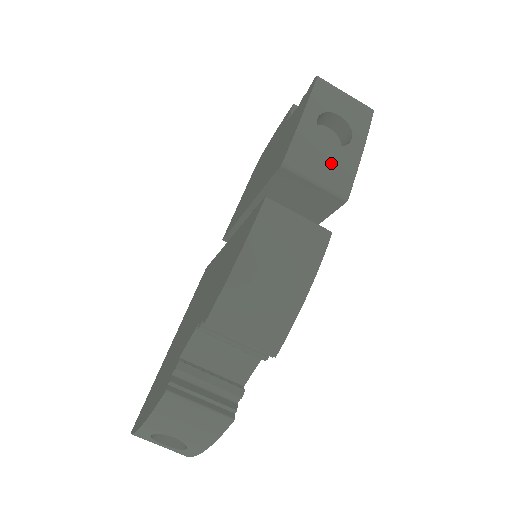
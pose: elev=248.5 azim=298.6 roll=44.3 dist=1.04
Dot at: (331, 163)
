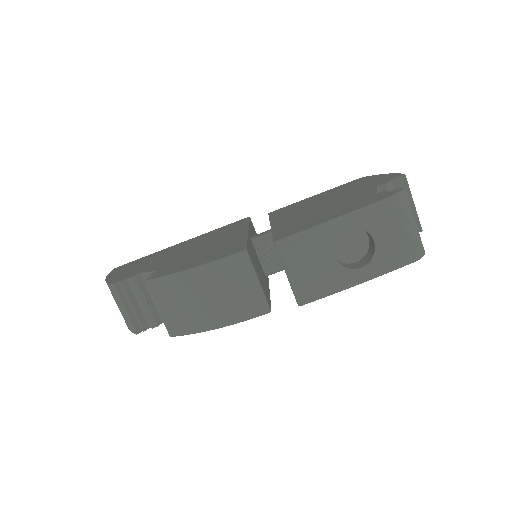
Dot at: (317, 271)
